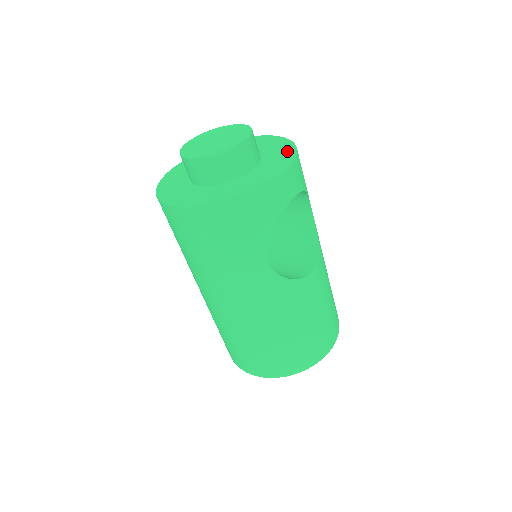
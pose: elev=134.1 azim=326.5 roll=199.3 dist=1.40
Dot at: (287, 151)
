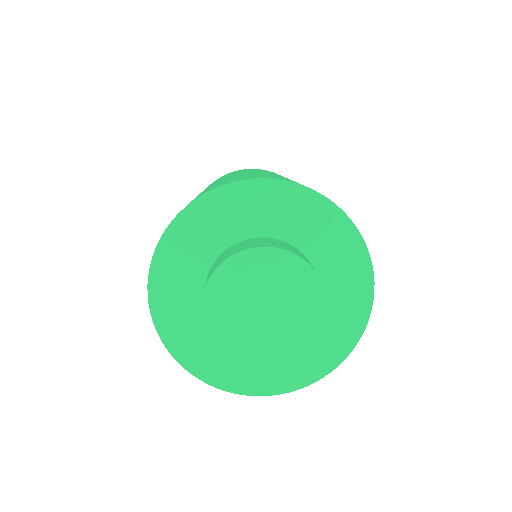
Dot at: (322, 214)
